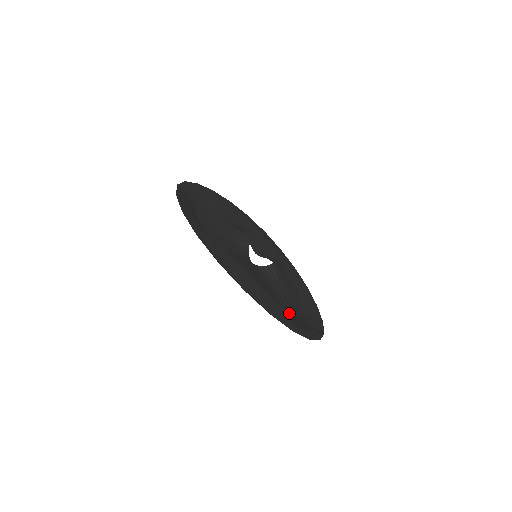
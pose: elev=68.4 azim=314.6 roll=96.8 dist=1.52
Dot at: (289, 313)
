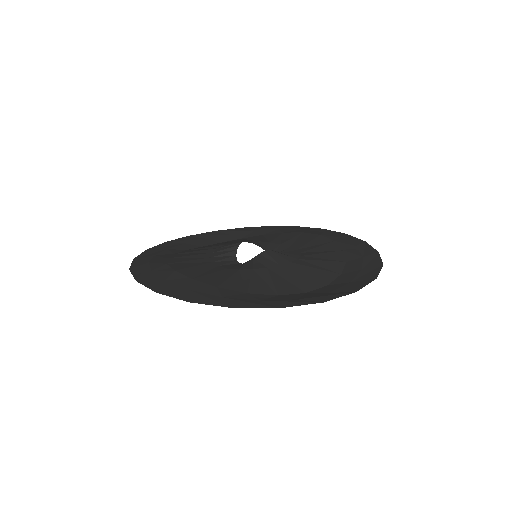
Dot at: (231, 290)
